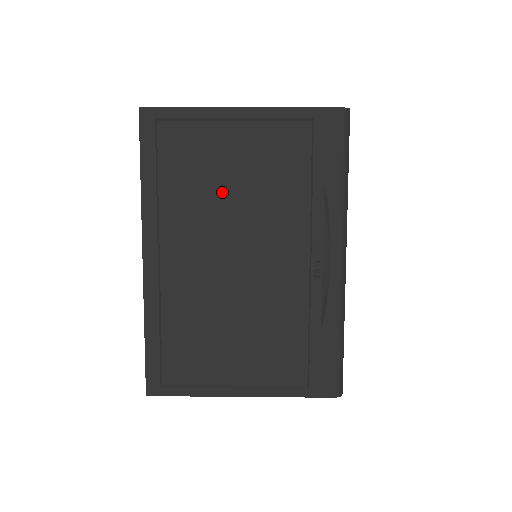
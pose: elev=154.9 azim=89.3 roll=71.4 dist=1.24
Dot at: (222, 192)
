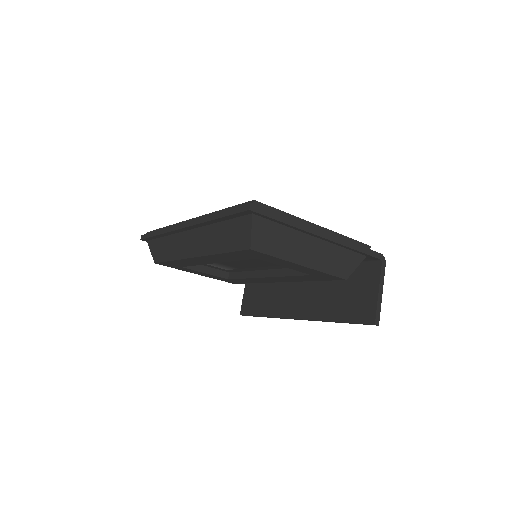
Dot at: occluded
